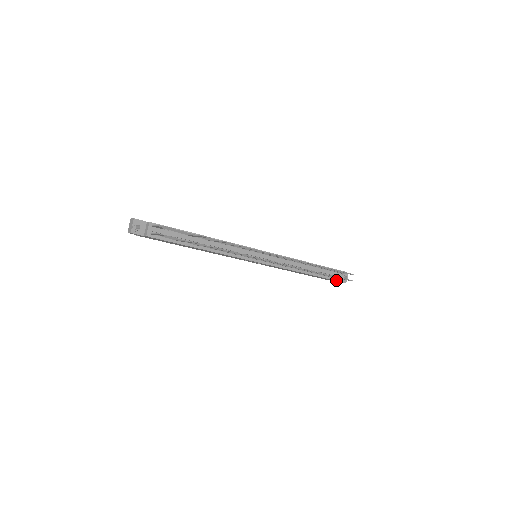
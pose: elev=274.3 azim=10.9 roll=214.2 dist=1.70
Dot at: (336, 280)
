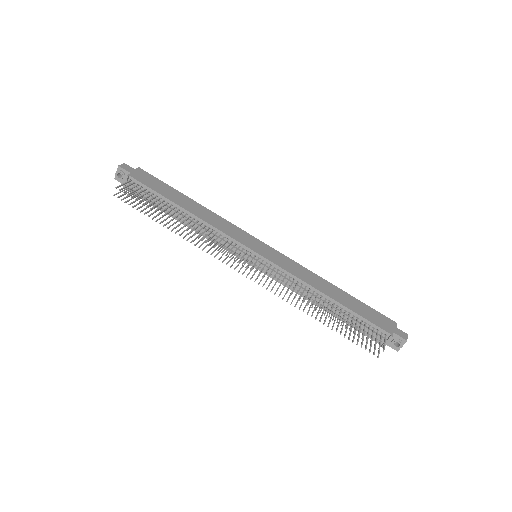
Dot at: (374, 339)
